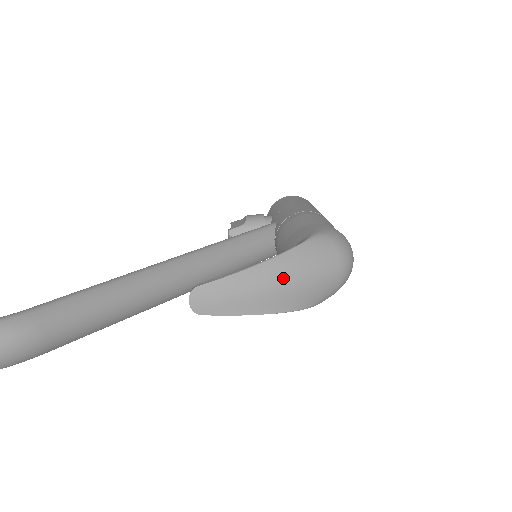
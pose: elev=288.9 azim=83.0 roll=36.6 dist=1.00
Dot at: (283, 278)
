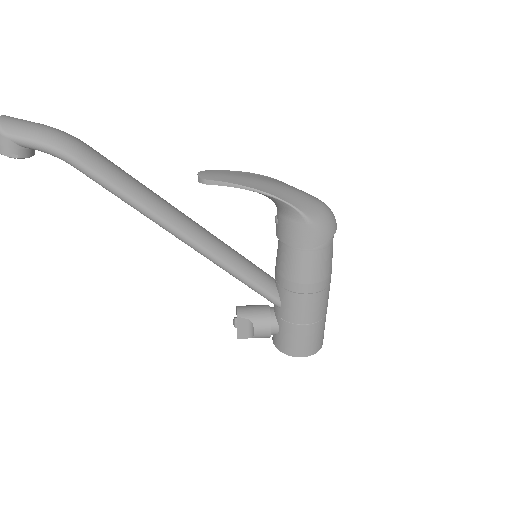
Dot at: (272, 181)
